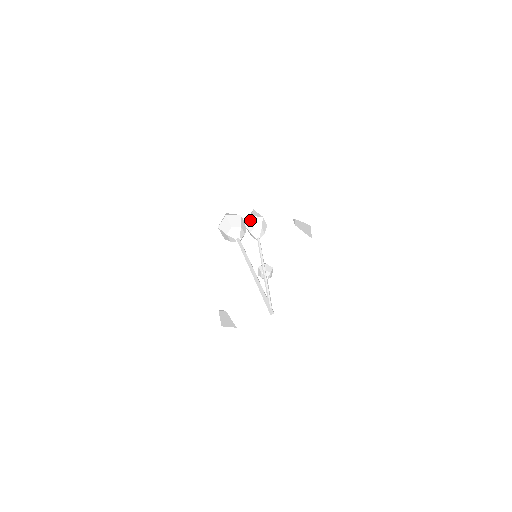
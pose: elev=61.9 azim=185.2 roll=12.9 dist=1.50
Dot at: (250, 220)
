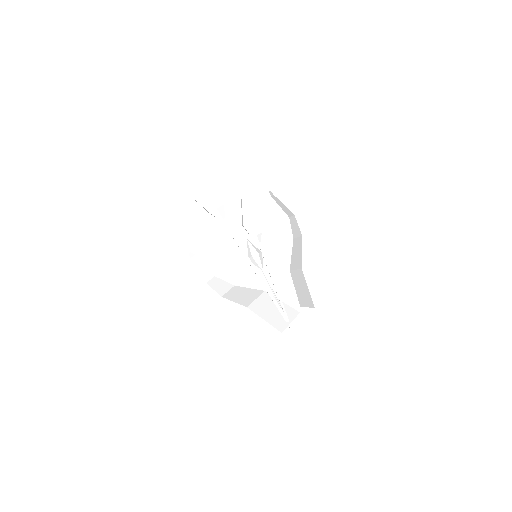
Dot at: (251, 226)
